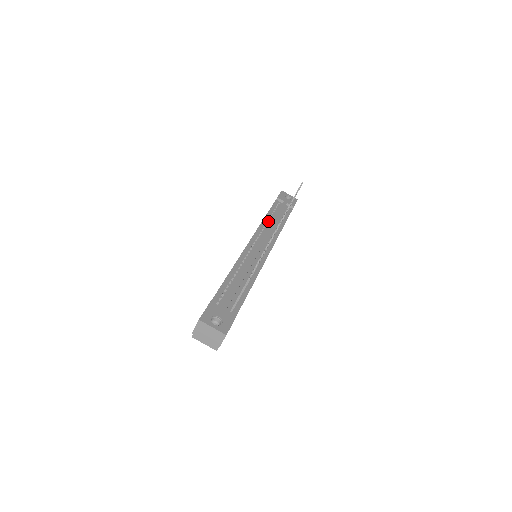
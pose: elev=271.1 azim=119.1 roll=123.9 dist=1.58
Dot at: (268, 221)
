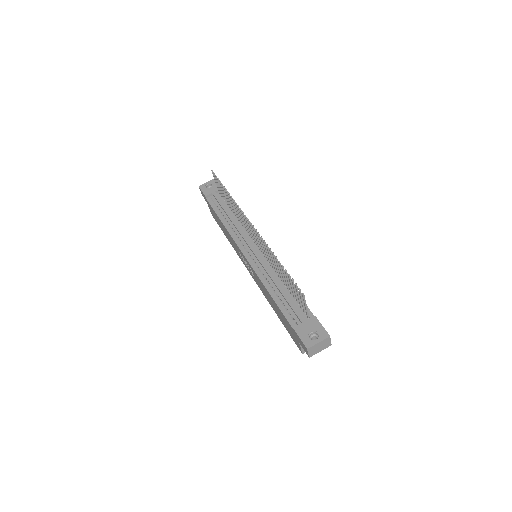
Dot at: (228, 223)
